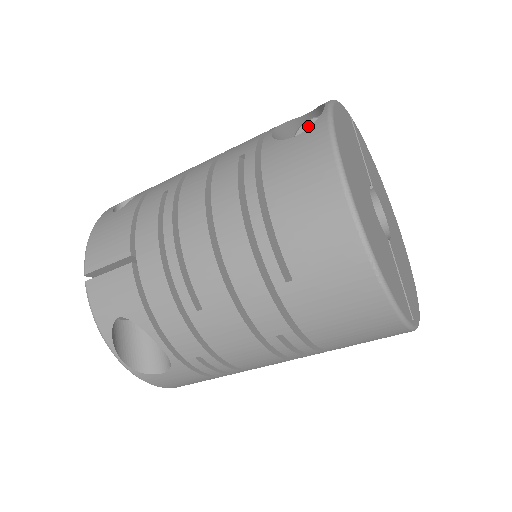
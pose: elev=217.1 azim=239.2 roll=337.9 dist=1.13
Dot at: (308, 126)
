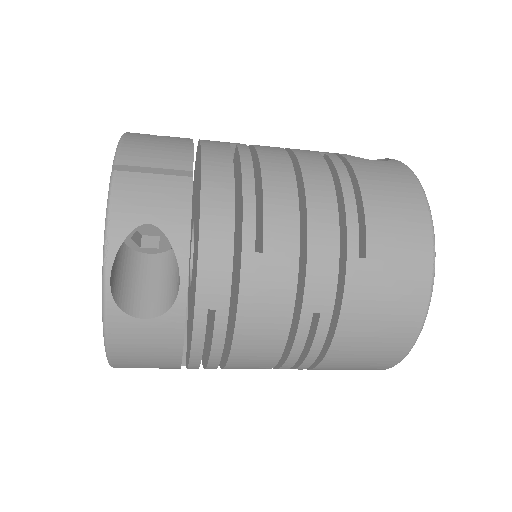
Dot at: occluded
